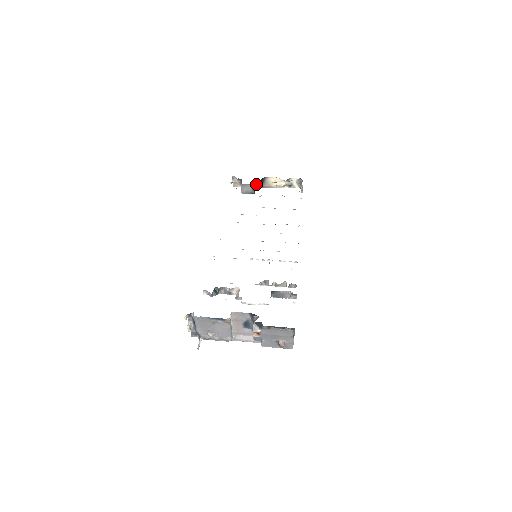
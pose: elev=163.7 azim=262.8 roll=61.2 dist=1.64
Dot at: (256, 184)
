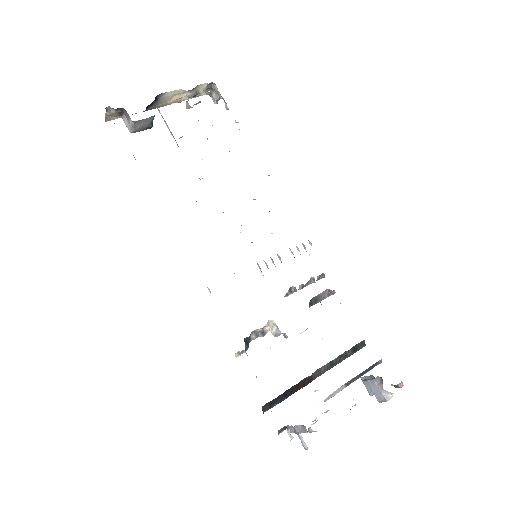
Dot at: occluded
